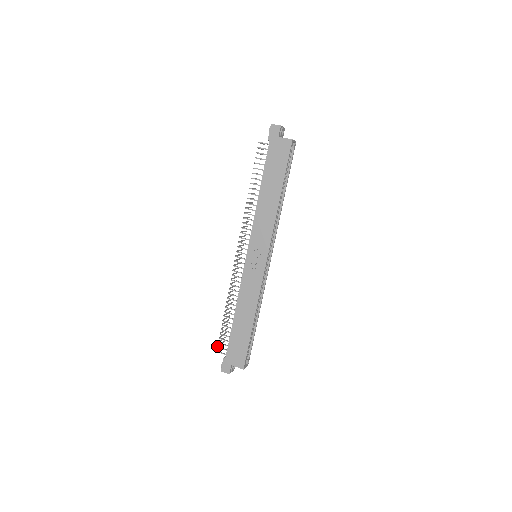
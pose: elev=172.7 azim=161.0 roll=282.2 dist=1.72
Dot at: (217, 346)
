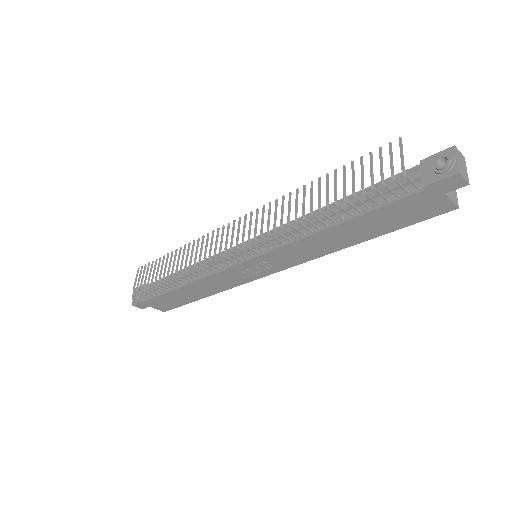
Dot at: (137, 290)
